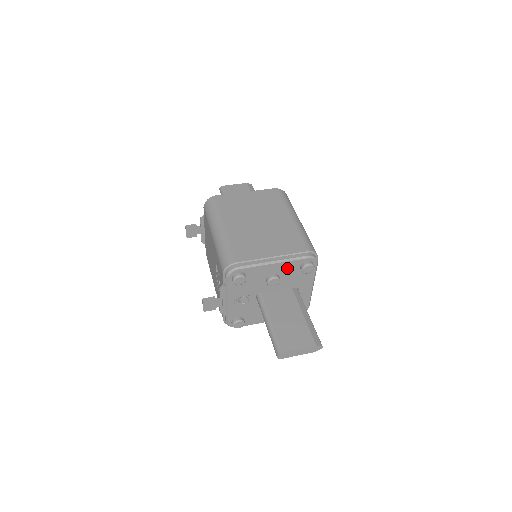
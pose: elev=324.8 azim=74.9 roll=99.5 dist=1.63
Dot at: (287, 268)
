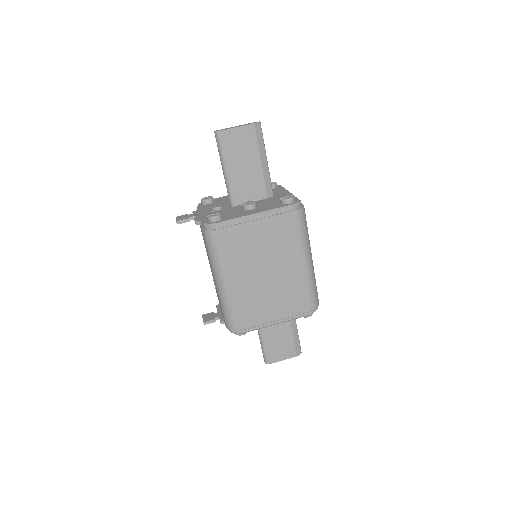
Dot at: occluded
